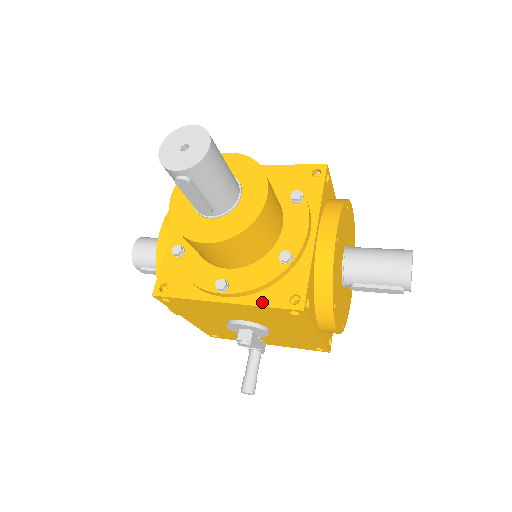
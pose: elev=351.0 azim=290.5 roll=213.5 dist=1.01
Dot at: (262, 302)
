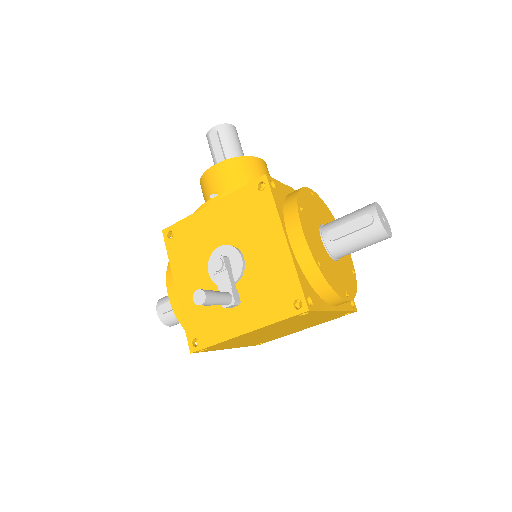
Dot at: (239, 190)
